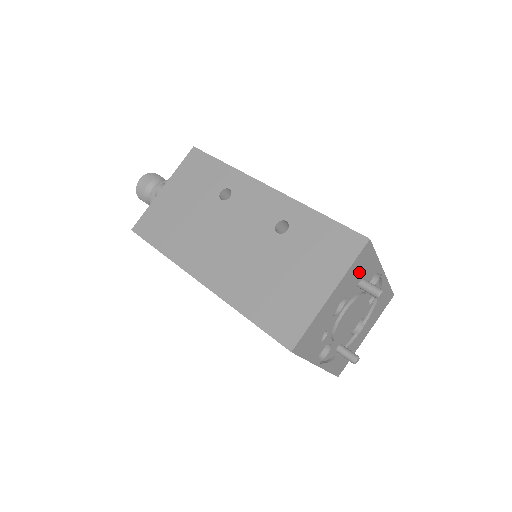
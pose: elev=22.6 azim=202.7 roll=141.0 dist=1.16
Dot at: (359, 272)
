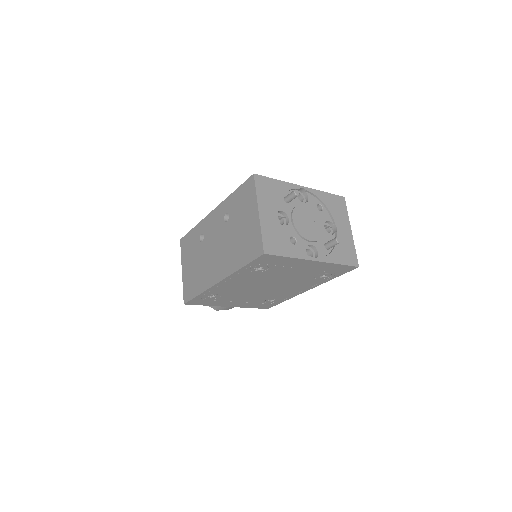
Dot at: (271, 193)
